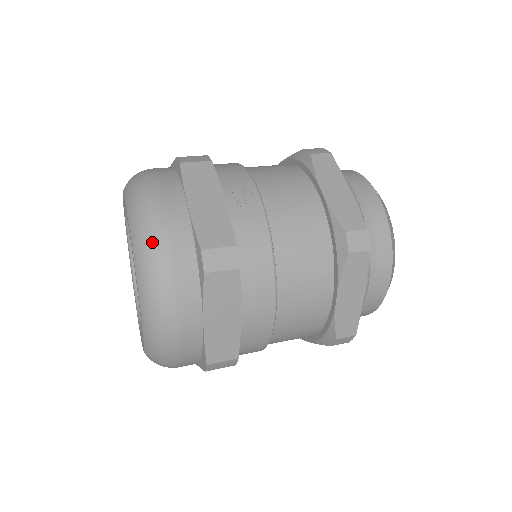
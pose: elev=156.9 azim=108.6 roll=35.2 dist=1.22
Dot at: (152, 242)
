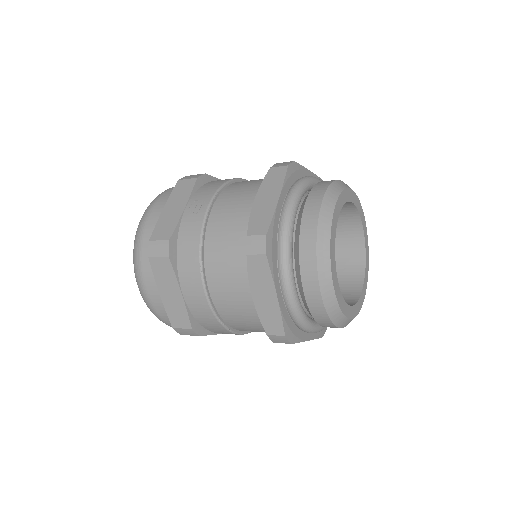
Dot at: (137, 234)
